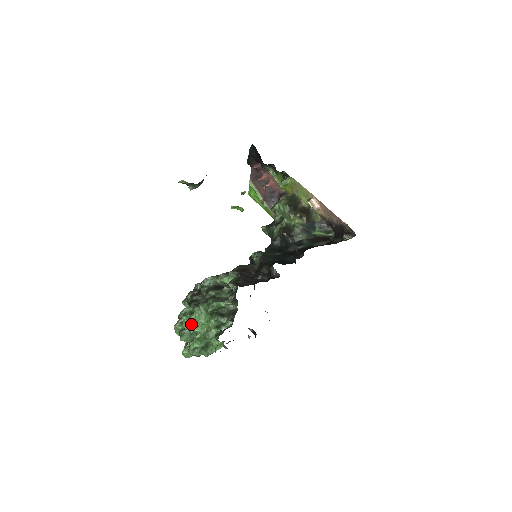
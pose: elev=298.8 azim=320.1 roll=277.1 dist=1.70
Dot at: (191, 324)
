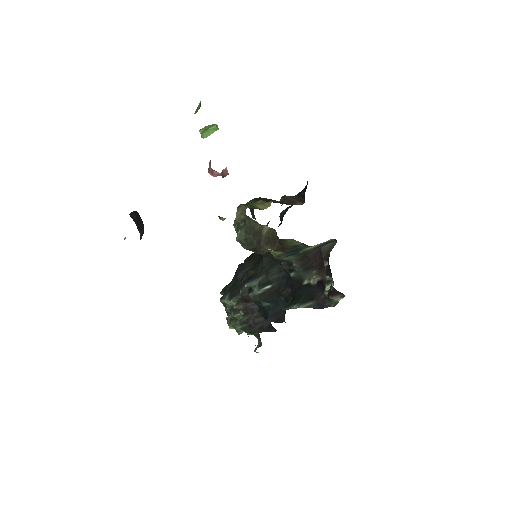
Dot at: occluded
